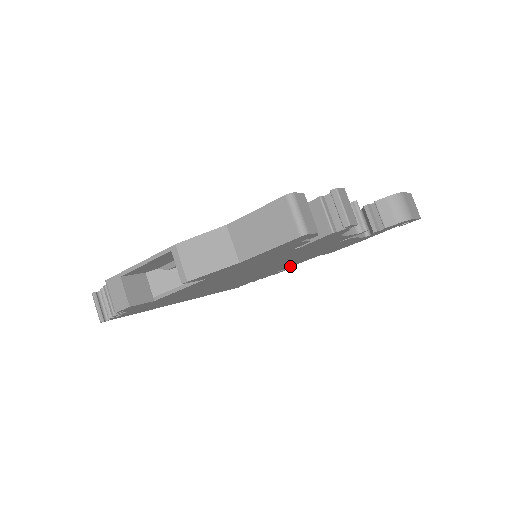
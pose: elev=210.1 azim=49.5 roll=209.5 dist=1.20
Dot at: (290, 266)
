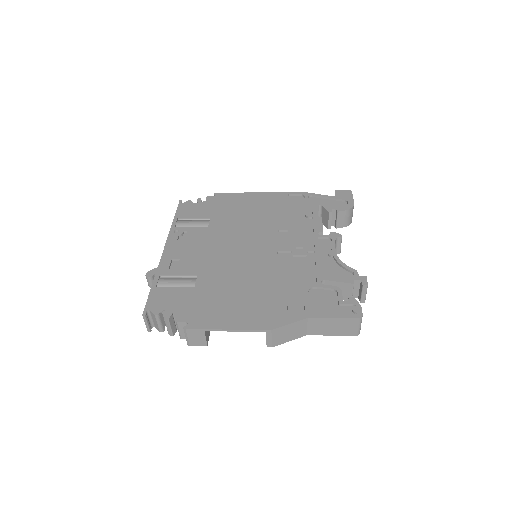
Dot at: occluded
